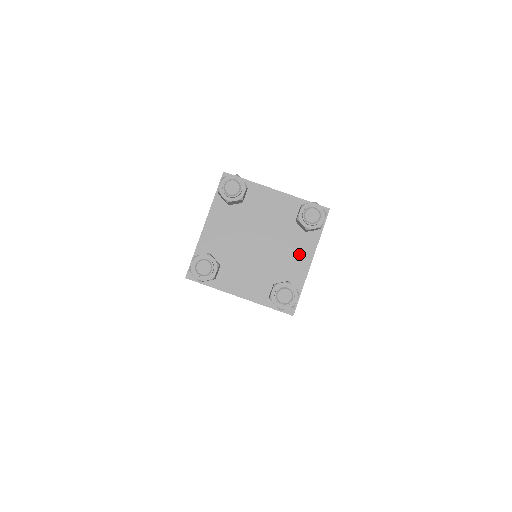
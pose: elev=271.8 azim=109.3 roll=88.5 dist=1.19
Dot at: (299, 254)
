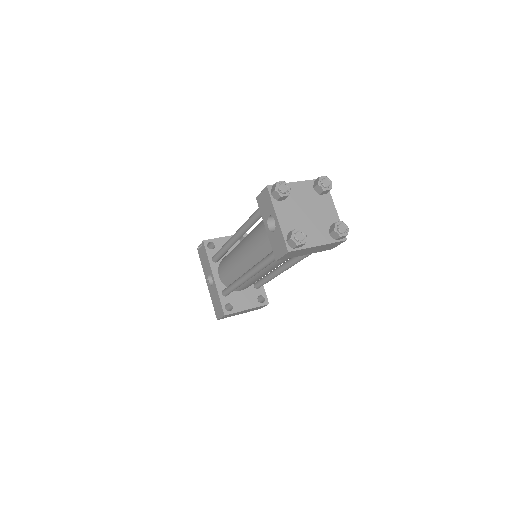
Dot at: (318, 237)
